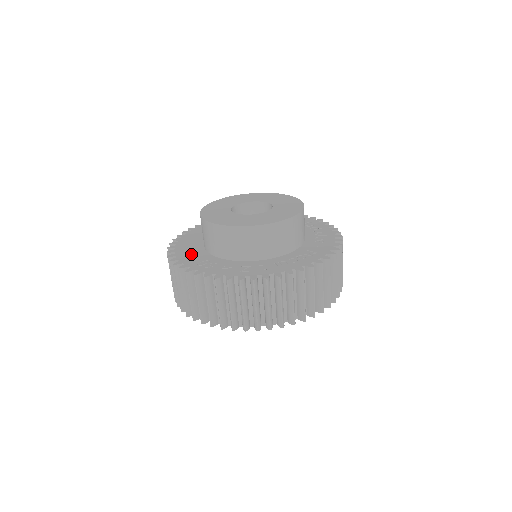
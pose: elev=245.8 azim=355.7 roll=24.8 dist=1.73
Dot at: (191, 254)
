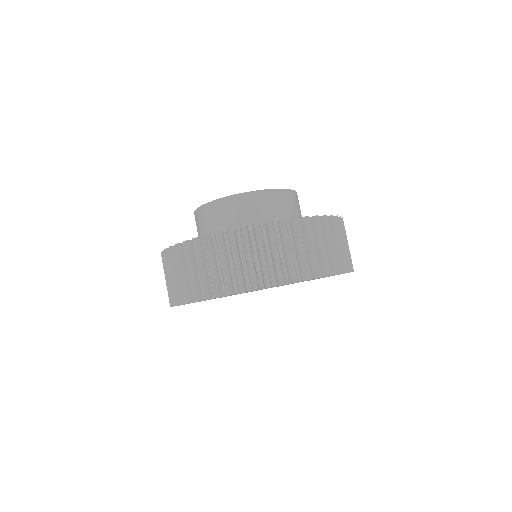
Dot at: occluded
